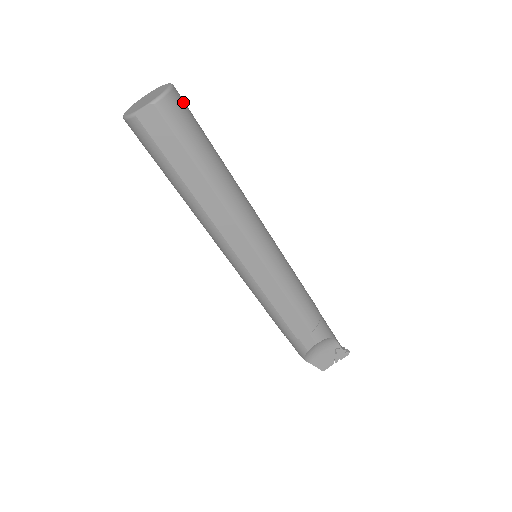
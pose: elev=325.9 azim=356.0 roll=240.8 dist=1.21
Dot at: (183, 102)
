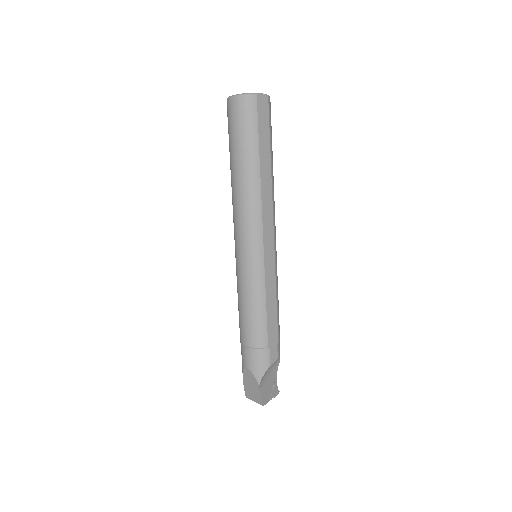
Dot at: occluded
